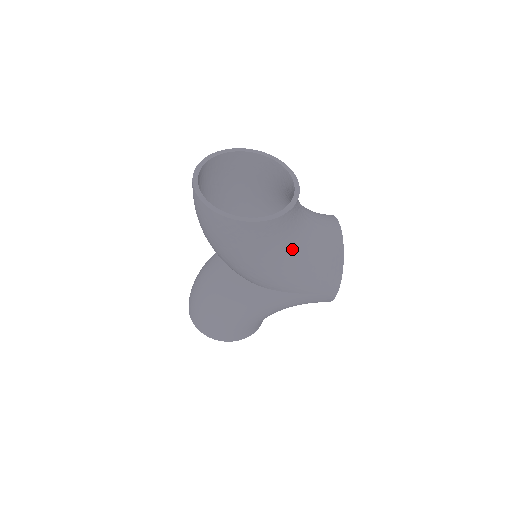
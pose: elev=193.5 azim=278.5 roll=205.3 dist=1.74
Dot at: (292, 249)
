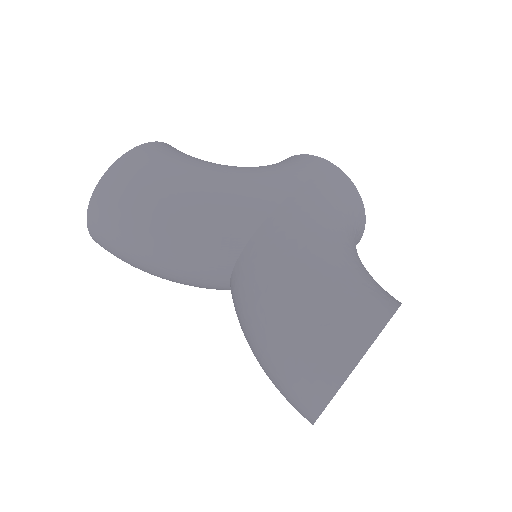
Dot at: occluded
